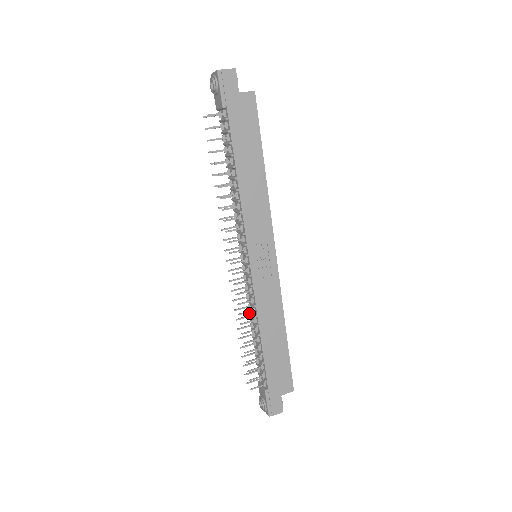
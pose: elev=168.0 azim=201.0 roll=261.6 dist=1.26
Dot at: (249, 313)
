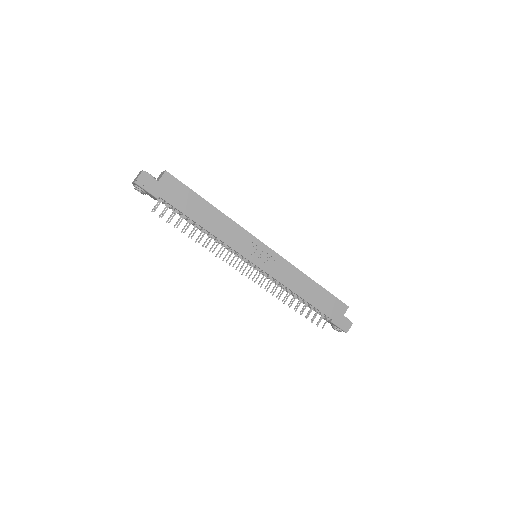
Dot at: occluded
